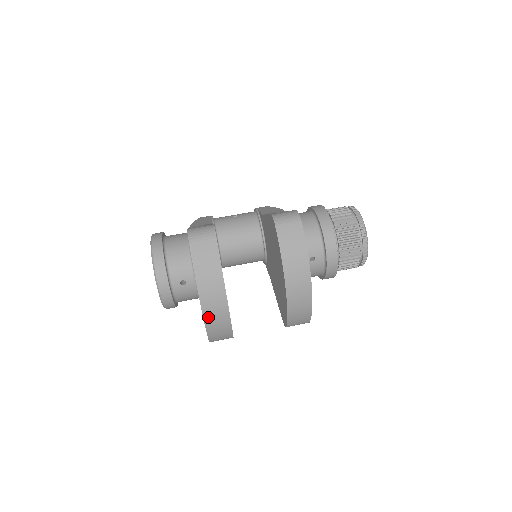
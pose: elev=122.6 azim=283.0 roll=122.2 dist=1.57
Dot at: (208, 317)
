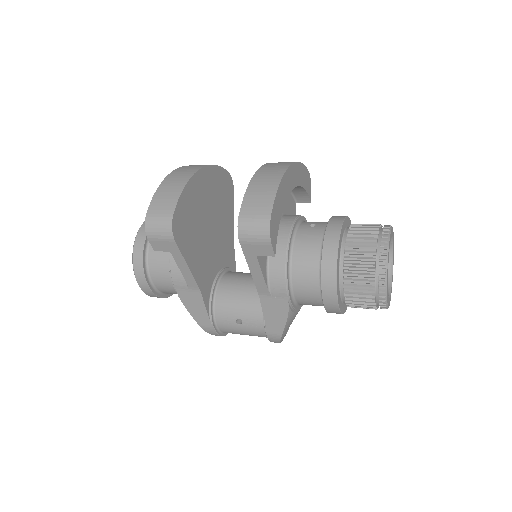
Dot at: (172, 176)
